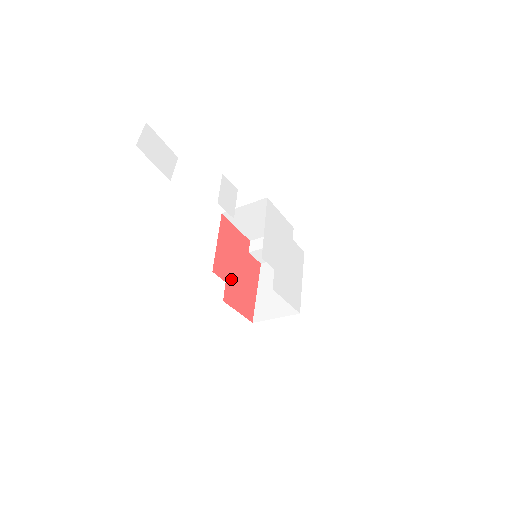
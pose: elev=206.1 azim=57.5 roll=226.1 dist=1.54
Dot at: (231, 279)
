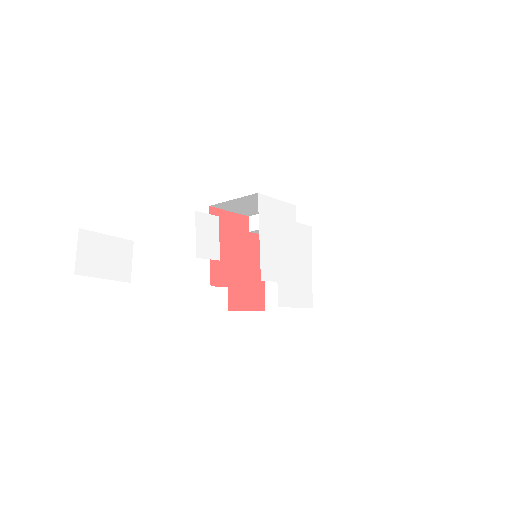
Dot at: (233, 279)
